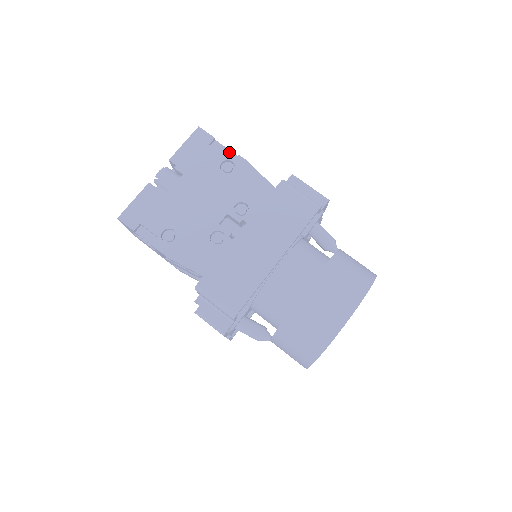
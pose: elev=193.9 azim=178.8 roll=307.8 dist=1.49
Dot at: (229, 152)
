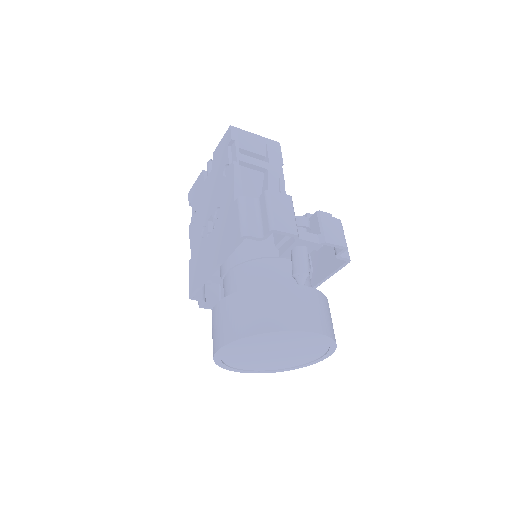
Dot at: (235, 155)
